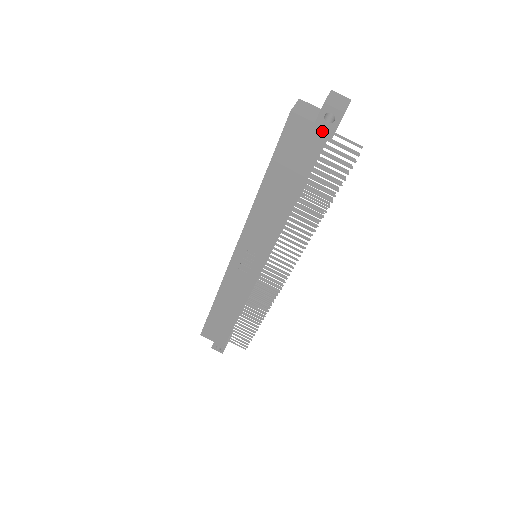
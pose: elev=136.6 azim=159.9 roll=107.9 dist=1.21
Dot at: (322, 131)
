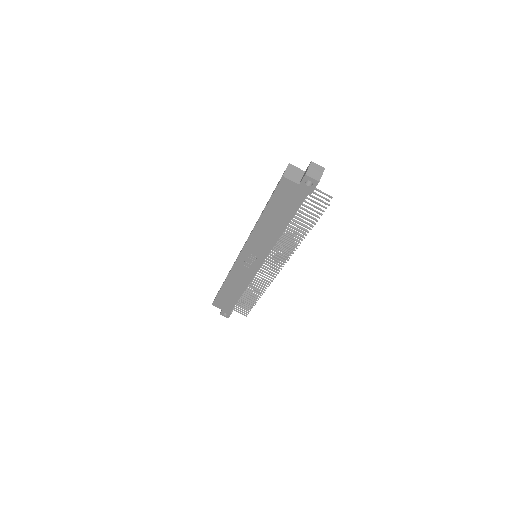
Dot at: (304, 190)
